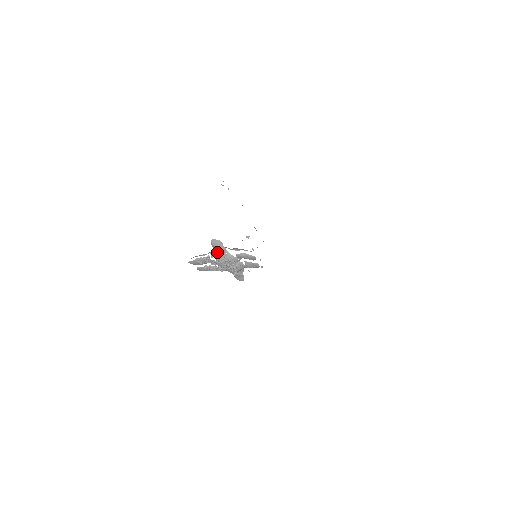
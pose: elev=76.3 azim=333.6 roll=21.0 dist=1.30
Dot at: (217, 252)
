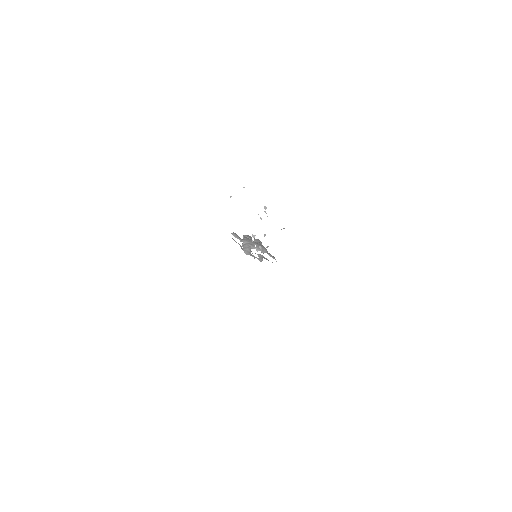
Dot at: occluded
